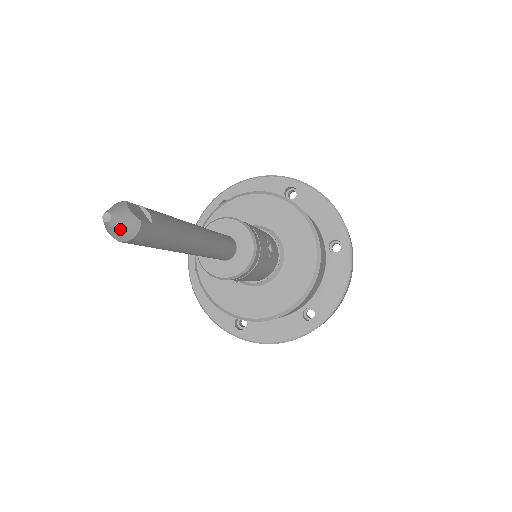
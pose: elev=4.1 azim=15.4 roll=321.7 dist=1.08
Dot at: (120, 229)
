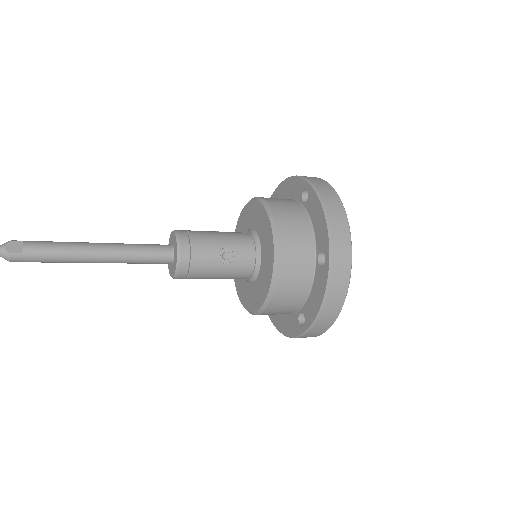
Dot at: occluded
